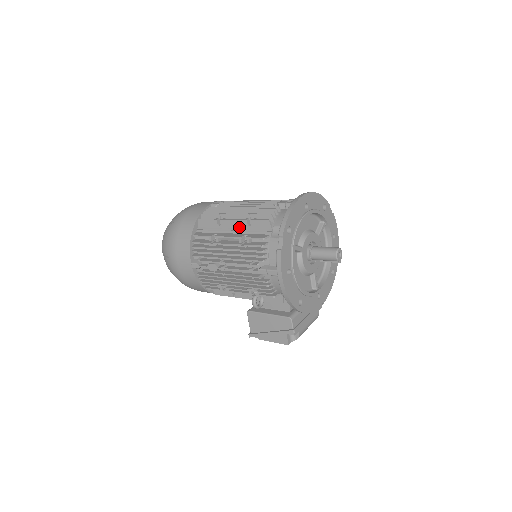
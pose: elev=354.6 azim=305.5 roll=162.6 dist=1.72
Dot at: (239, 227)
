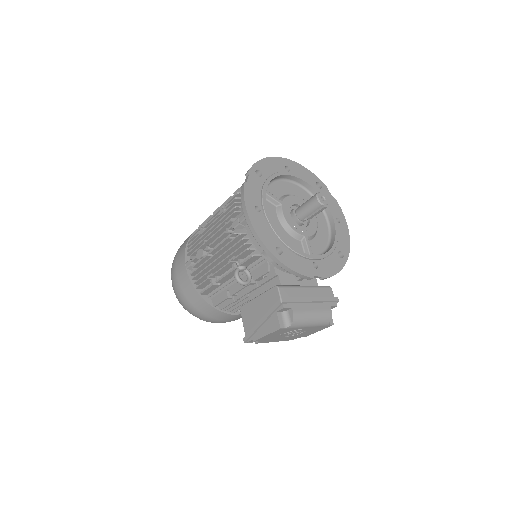
Dot at: occluded
